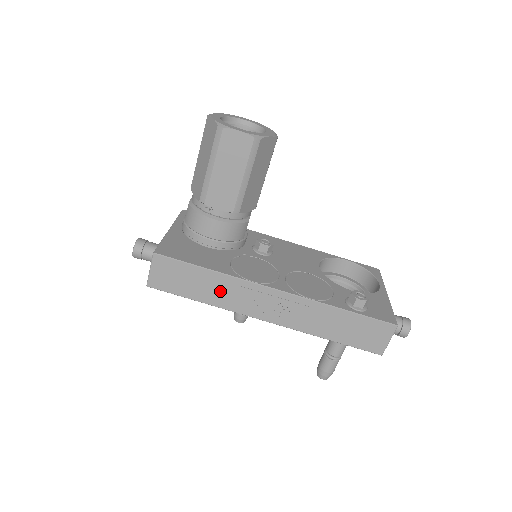
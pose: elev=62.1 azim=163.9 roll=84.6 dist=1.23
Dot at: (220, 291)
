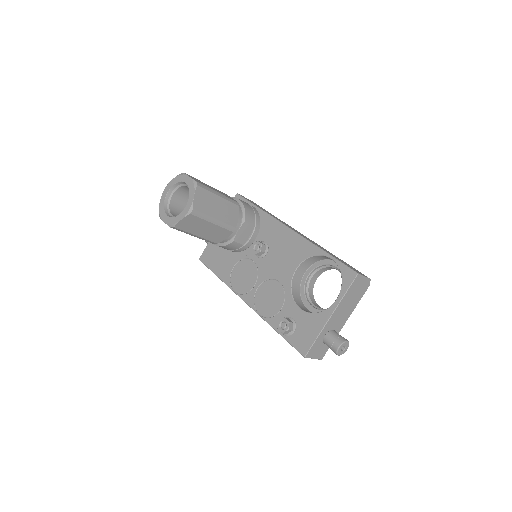
Dot at: occluded
